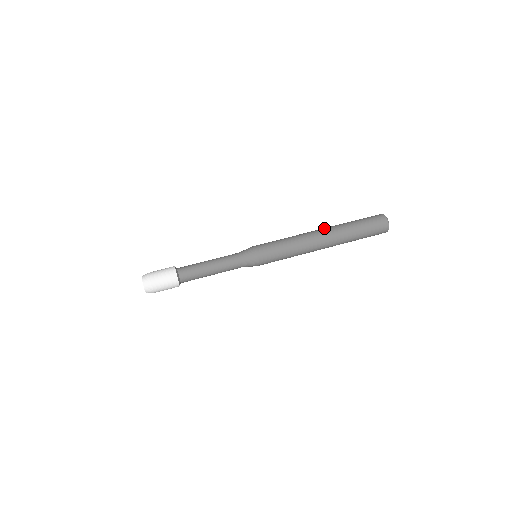
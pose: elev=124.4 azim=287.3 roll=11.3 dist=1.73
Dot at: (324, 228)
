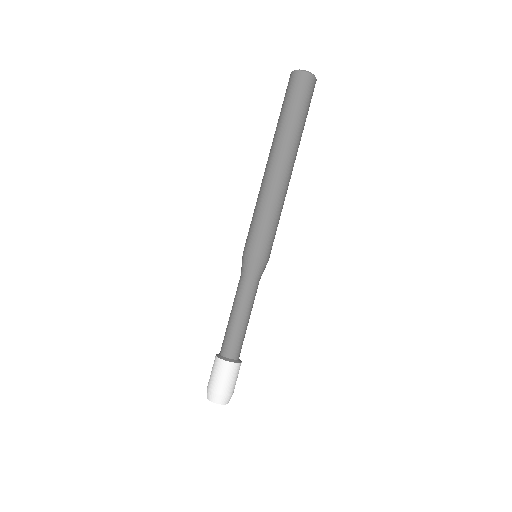
Dot at: (280, 157)
